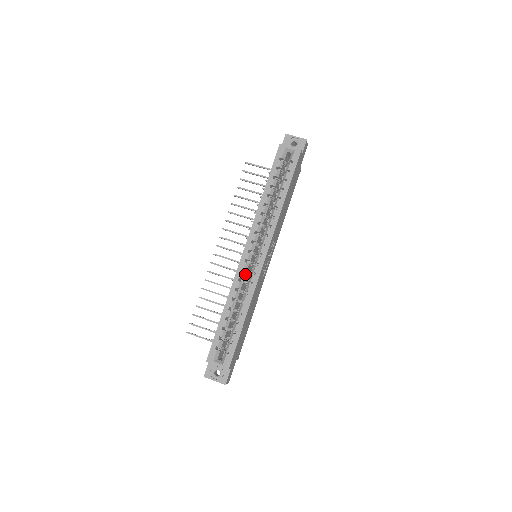
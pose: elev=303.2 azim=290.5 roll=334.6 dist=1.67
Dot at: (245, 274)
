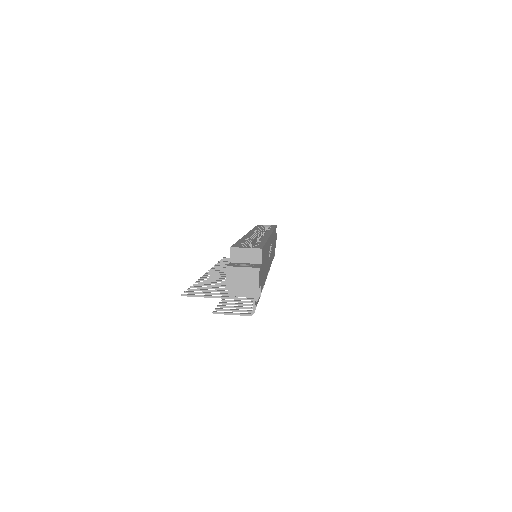
Dot at: (254, 238)
